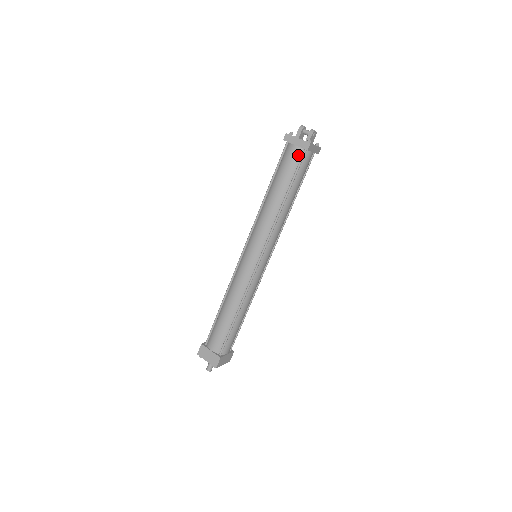
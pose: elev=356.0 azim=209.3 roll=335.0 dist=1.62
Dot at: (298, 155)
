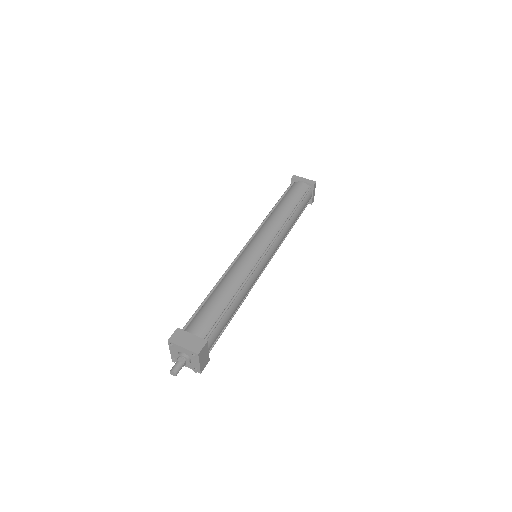
Dot at: (305, 188)
